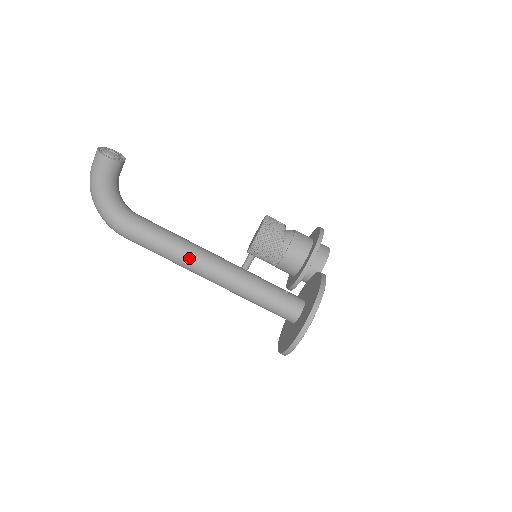
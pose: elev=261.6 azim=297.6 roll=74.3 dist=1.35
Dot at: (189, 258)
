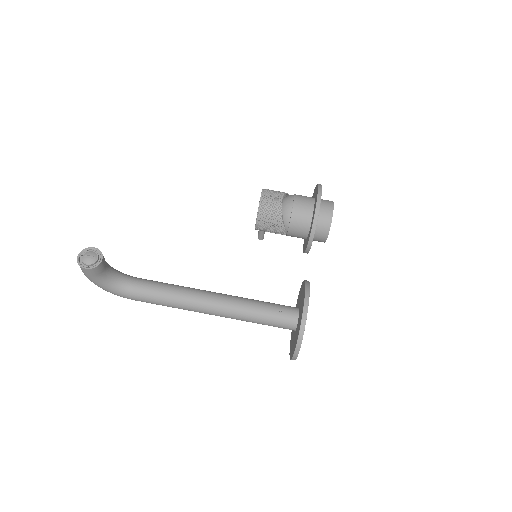
Dot at: (190, 308)
